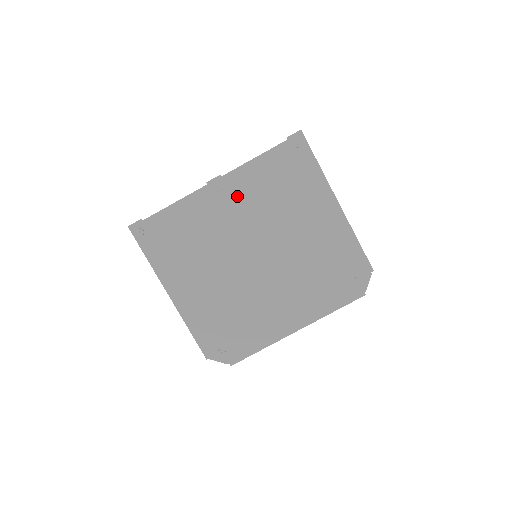
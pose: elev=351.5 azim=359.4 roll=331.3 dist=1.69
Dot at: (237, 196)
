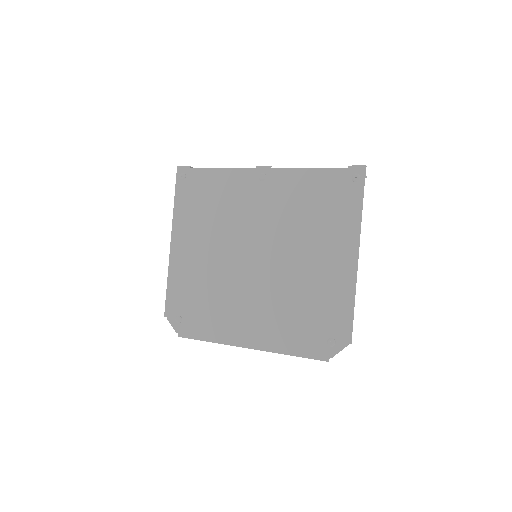
Dot at: (273, 193)
